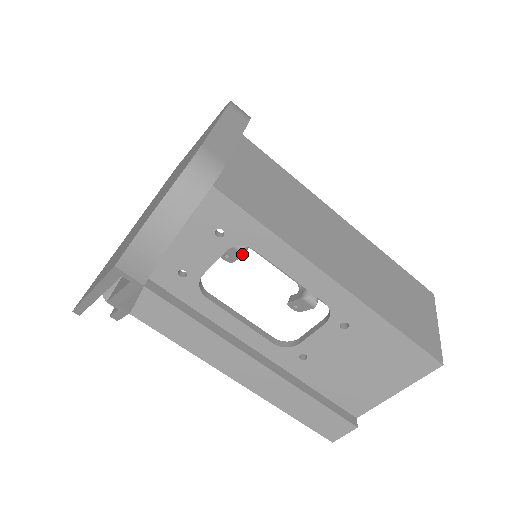
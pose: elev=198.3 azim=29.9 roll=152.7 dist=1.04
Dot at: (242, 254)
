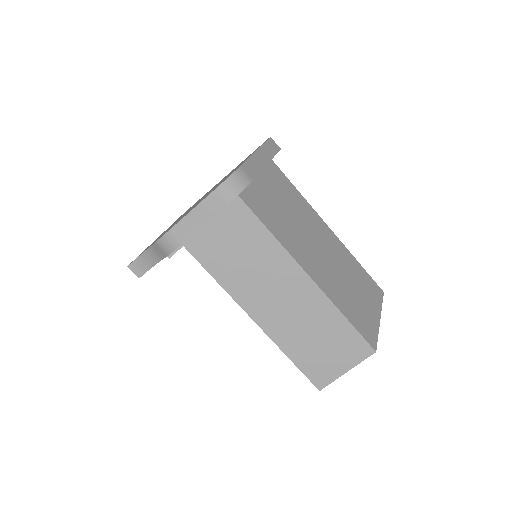
Dot at: occluded
